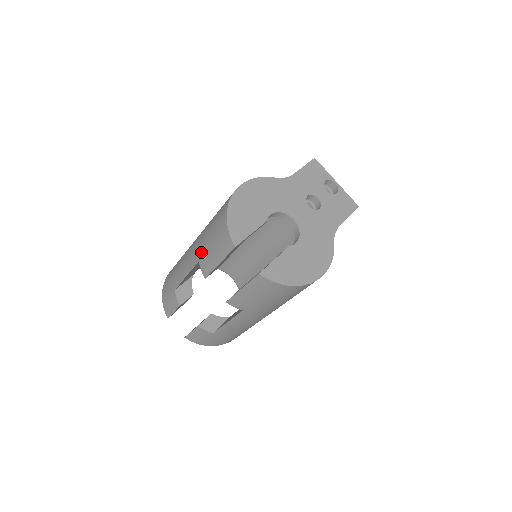
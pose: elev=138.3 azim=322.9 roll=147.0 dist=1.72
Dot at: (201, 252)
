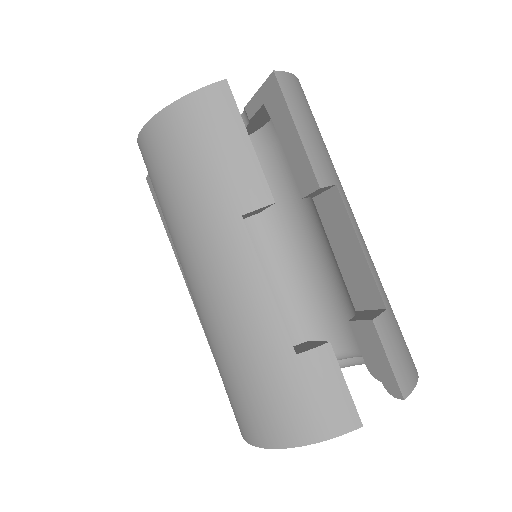
Dot at: (225, 203)
